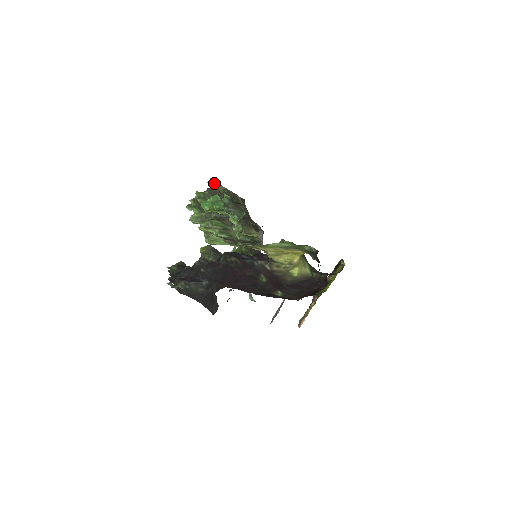
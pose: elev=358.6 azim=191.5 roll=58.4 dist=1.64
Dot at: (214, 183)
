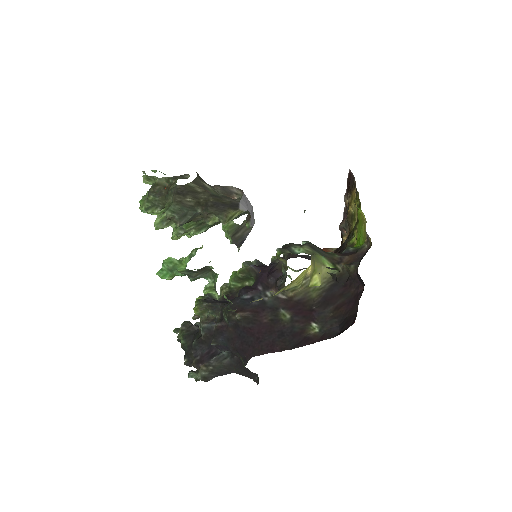
Dot at: (150, 178)
